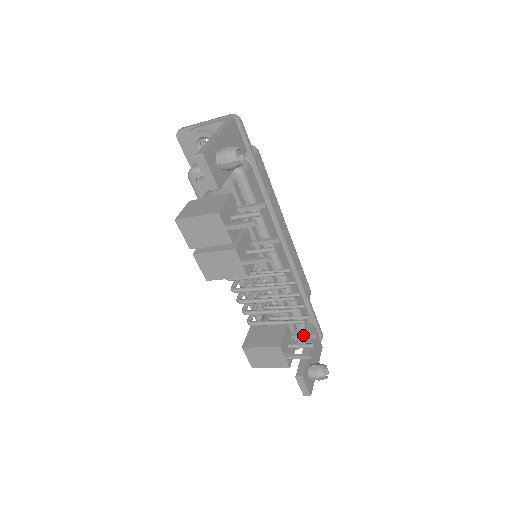
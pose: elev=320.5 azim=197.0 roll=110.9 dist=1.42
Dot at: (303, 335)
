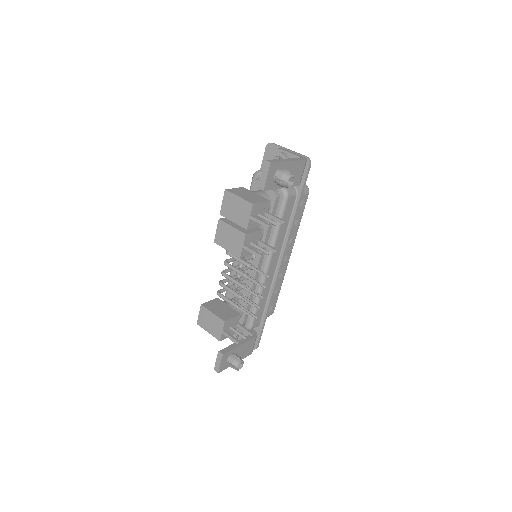
Dot at: (245, 328)
